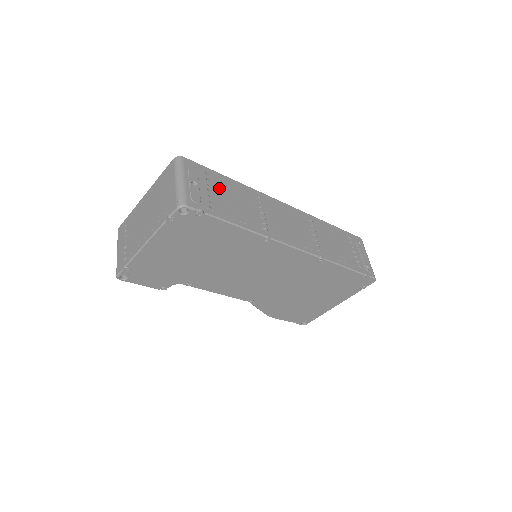
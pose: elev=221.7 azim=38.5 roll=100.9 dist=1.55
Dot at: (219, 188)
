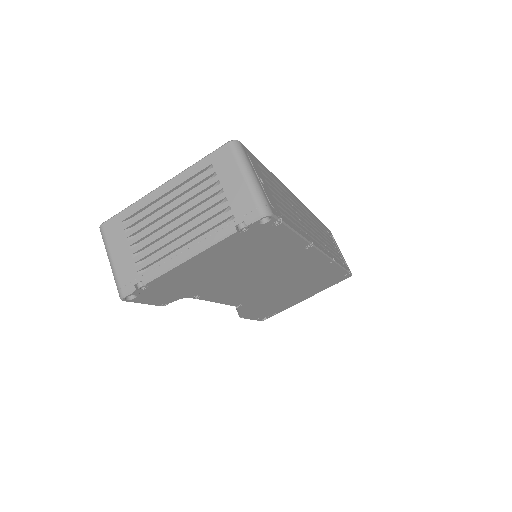
Dot at: (271, 184)
